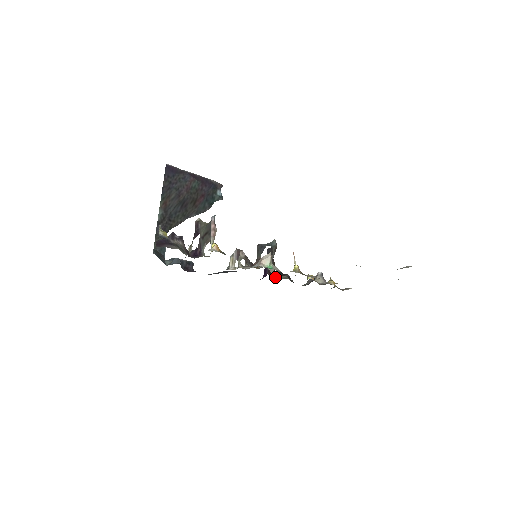
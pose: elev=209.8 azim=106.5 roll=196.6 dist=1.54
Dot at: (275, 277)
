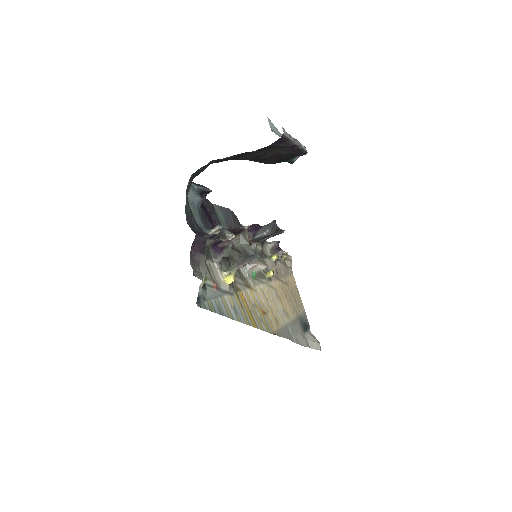
Dot at: occluded
